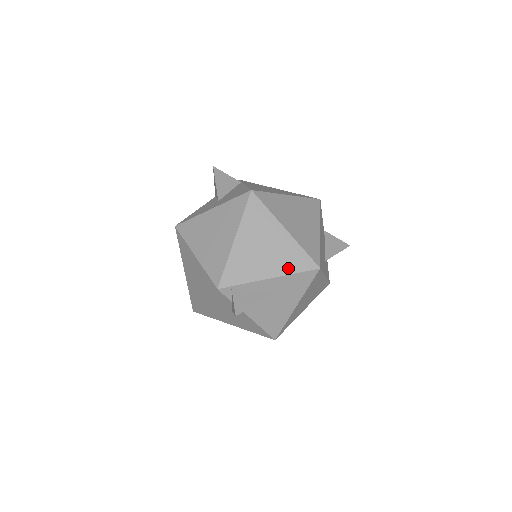
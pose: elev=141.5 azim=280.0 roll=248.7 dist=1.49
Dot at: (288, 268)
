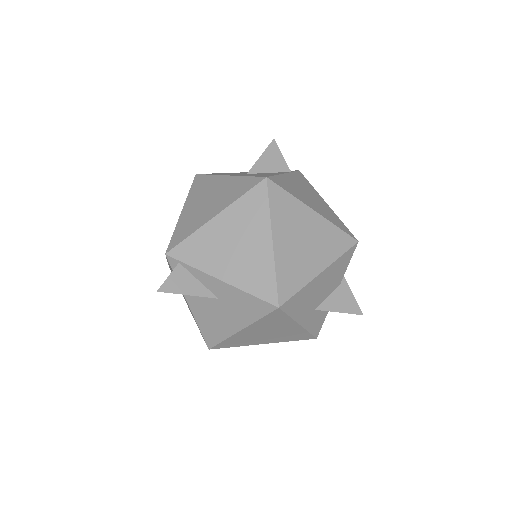
Dot at: (246, 283)
